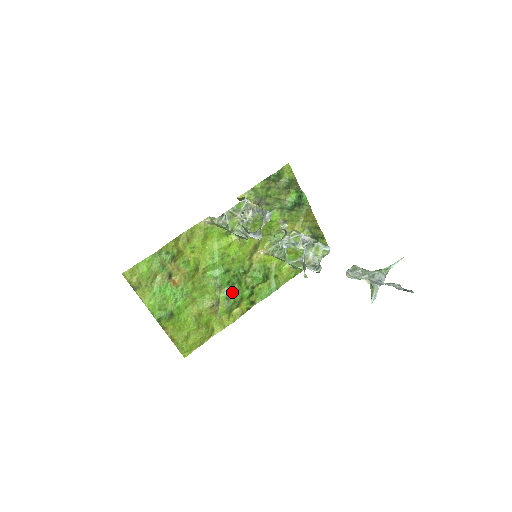
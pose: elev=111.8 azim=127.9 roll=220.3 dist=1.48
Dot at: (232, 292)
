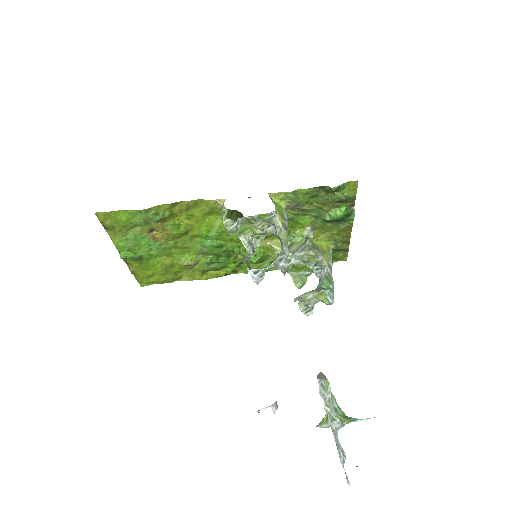
Dot at: (216, 261)
